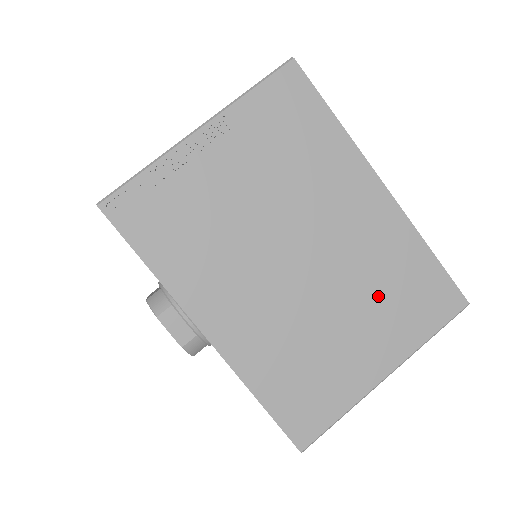
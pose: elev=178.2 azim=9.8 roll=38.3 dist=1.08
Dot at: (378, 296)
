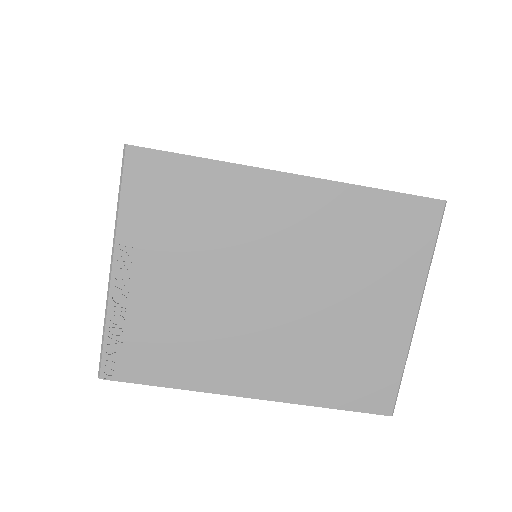
Dot at: (359, 263)
